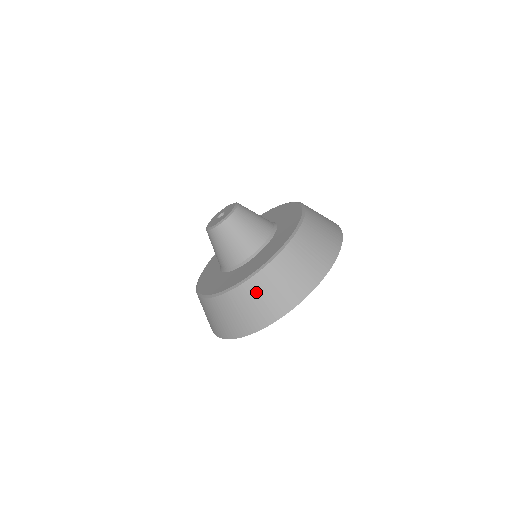
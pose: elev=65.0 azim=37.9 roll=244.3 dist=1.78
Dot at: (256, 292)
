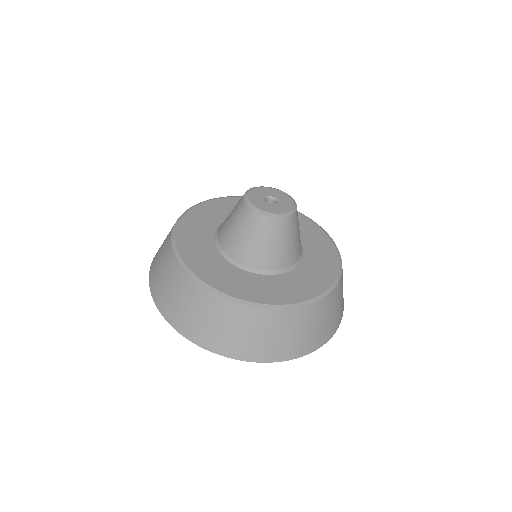
Dot at: (309, 319)
